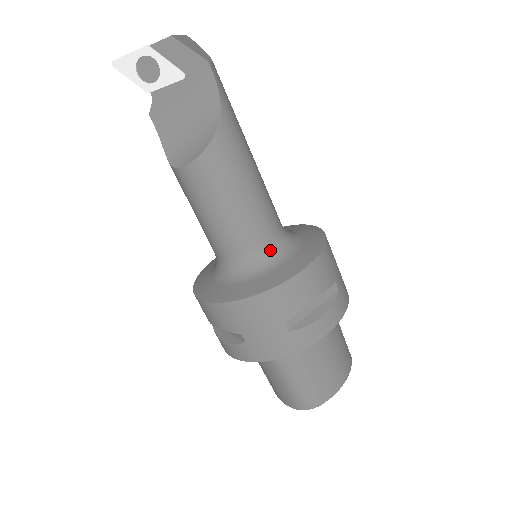
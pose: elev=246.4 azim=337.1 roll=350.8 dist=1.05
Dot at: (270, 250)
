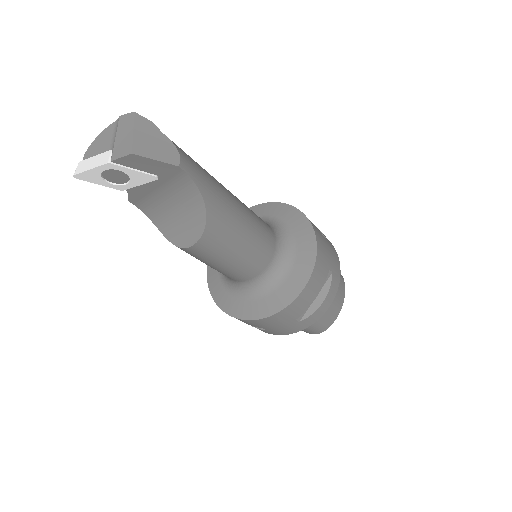
Dot at: (272, 269)
